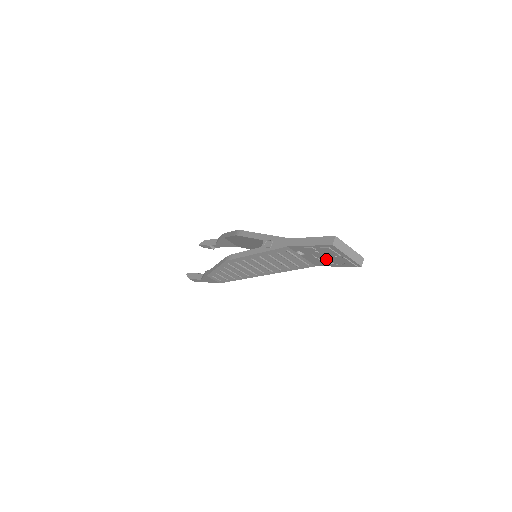
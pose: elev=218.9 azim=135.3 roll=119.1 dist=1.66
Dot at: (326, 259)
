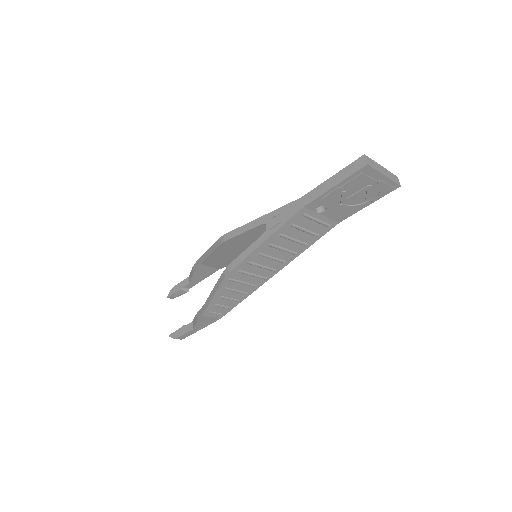
Dot at: (354, 200)
